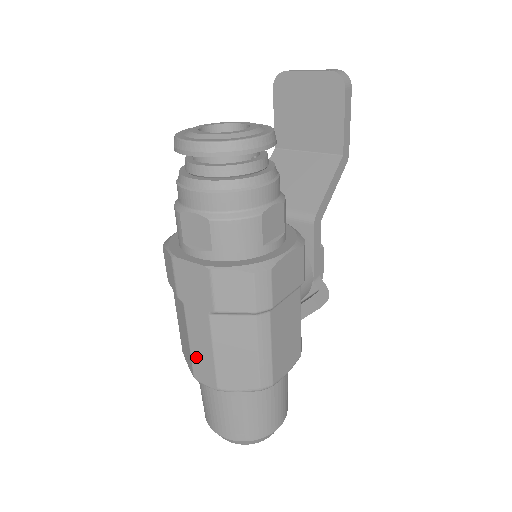
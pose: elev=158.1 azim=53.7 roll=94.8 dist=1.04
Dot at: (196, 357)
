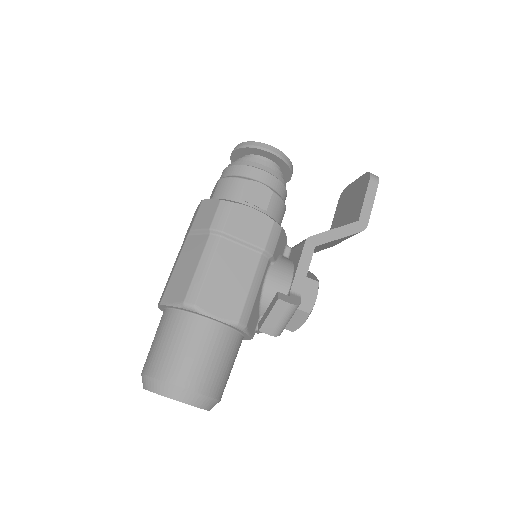
Dot at: (167, 282)
